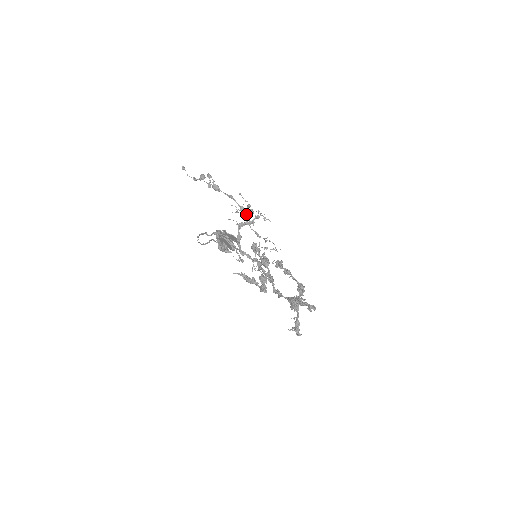
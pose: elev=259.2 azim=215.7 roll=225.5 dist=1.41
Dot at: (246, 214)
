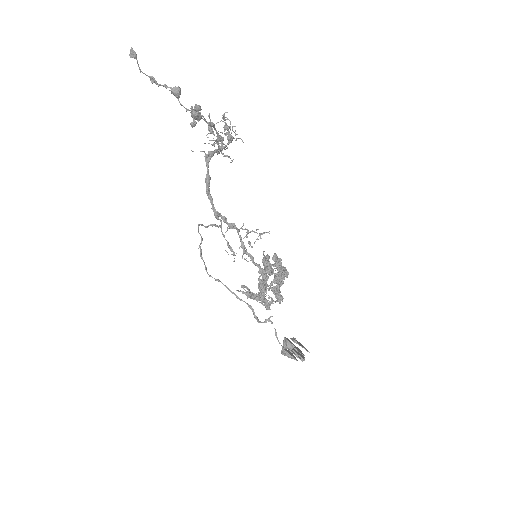
Dot at: (225, 149)
